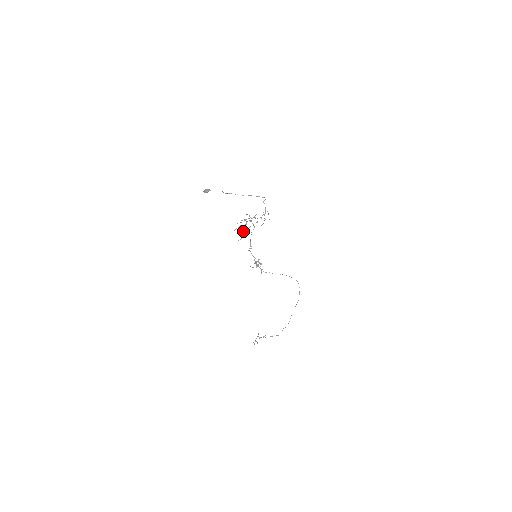
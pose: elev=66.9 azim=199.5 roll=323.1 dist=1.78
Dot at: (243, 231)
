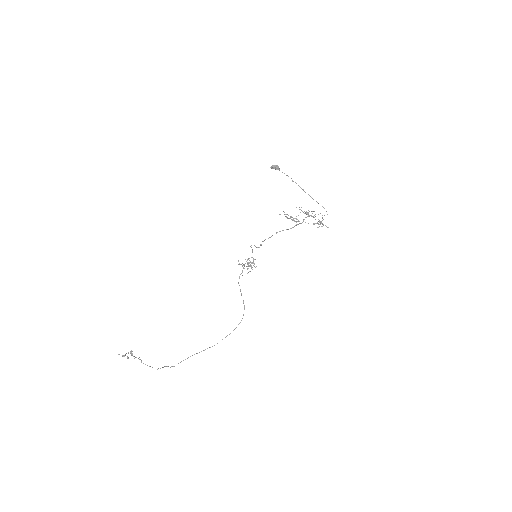
Dot at: occluded
